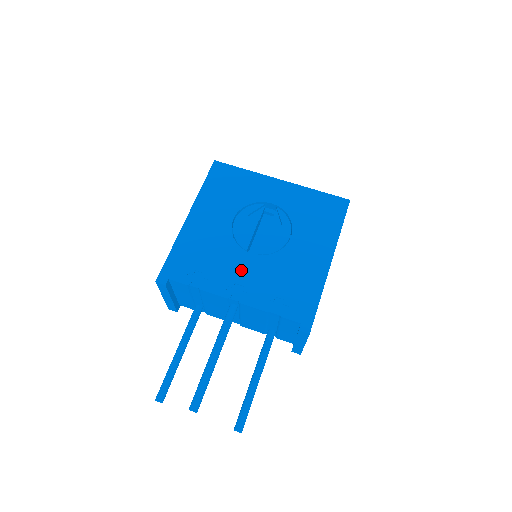
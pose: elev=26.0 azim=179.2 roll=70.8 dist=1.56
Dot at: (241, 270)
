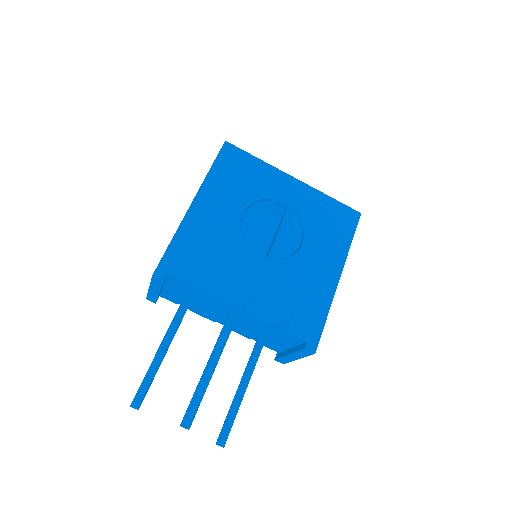
Dot at: (249, 274)
